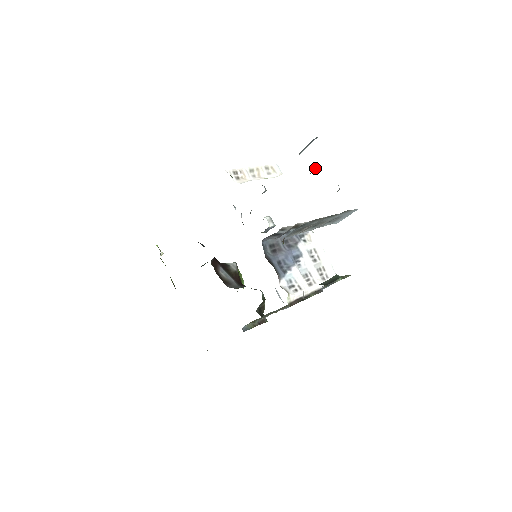
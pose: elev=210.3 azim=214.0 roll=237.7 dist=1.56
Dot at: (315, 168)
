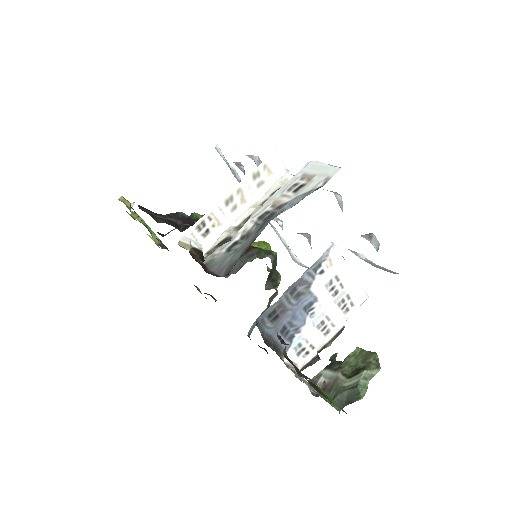
Dot at: occluded
